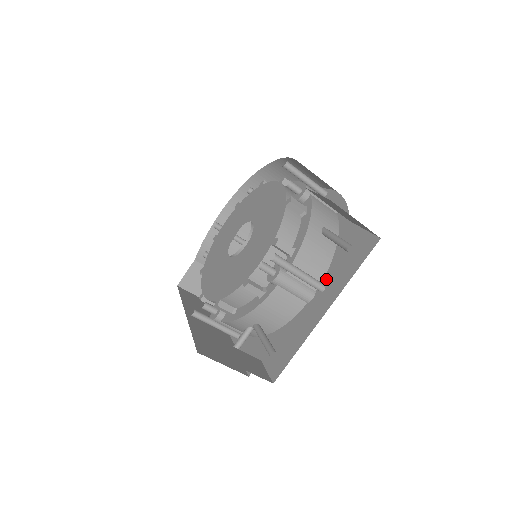
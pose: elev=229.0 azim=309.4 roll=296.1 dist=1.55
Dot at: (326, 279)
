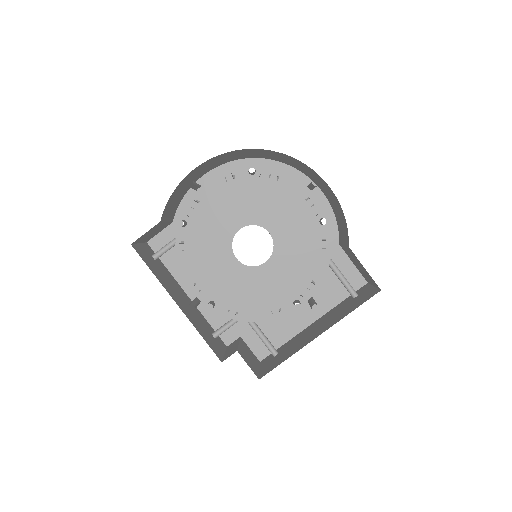
Dot at: occluded
